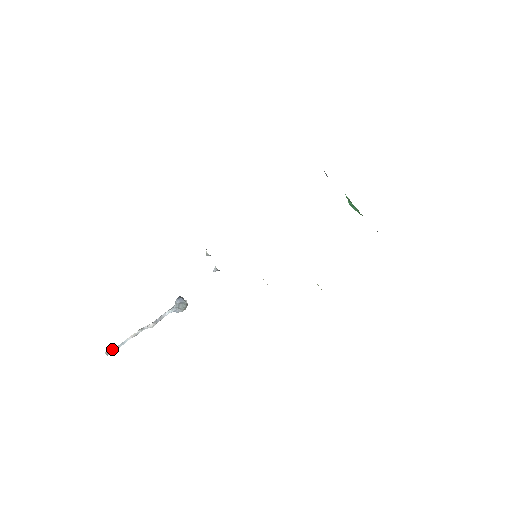
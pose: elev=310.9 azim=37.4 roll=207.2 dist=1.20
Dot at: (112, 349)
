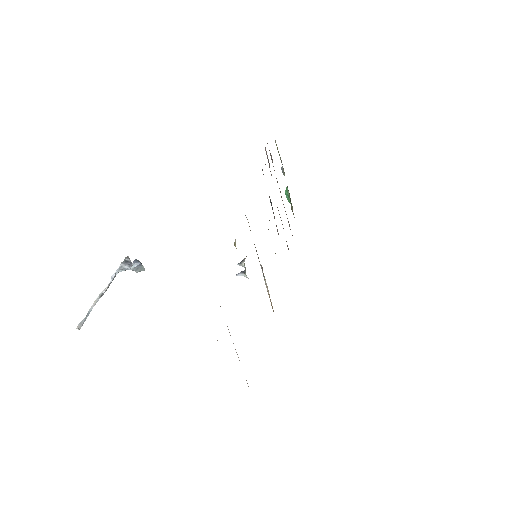
Dot at: (81, 322)
